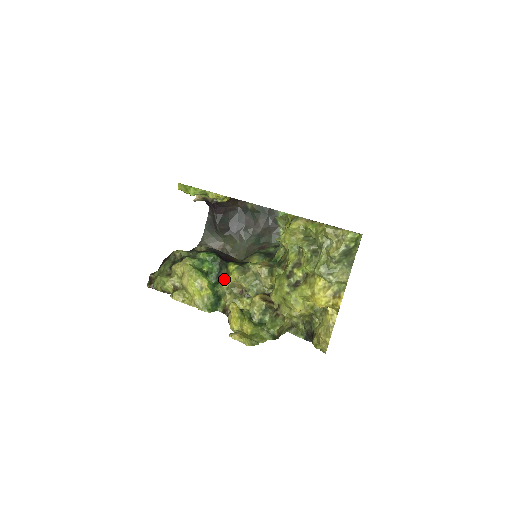
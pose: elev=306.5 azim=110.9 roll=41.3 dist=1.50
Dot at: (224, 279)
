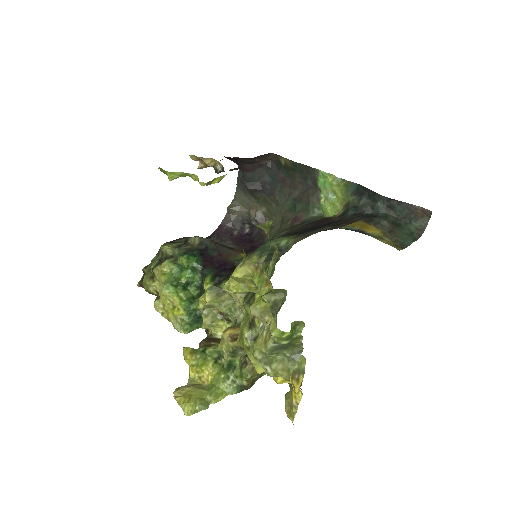
Dot at: occluded
